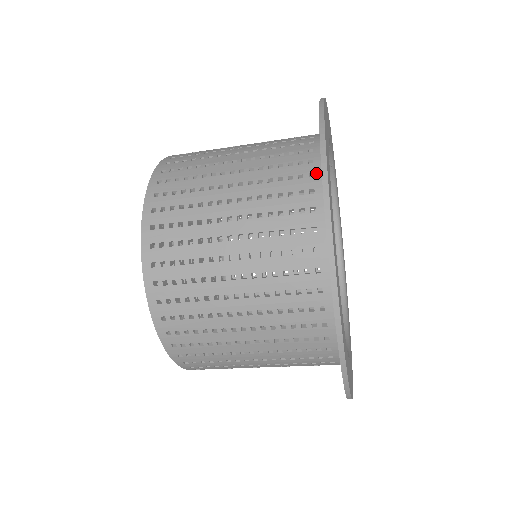
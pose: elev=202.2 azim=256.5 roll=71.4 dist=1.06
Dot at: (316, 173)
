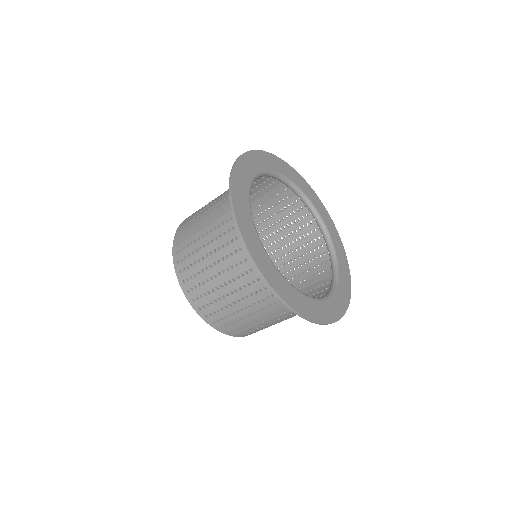
Dot at: occluded
